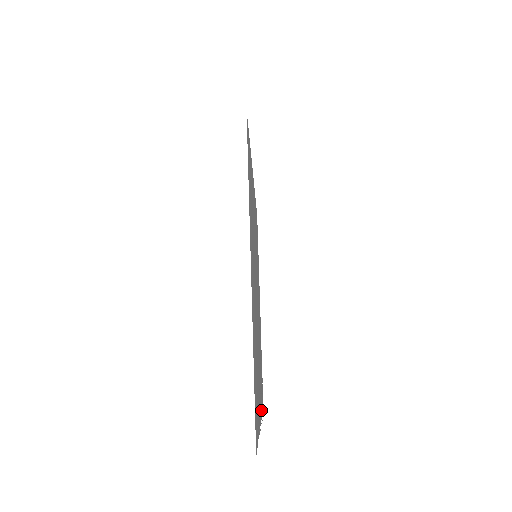
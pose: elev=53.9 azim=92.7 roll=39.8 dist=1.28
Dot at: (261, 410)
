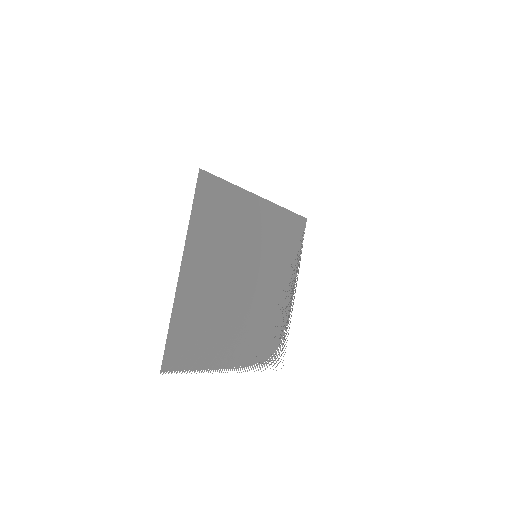
Dot at: (248, 362)
